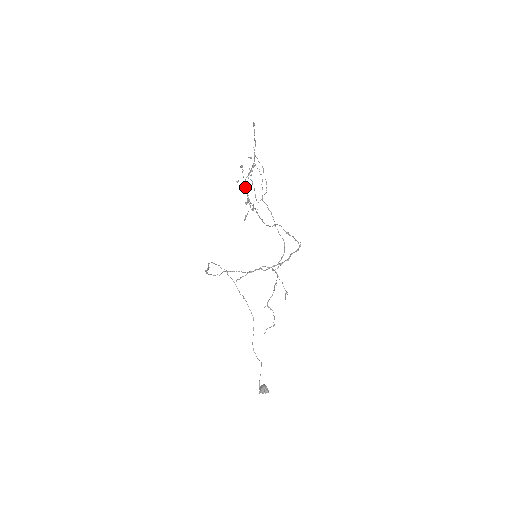
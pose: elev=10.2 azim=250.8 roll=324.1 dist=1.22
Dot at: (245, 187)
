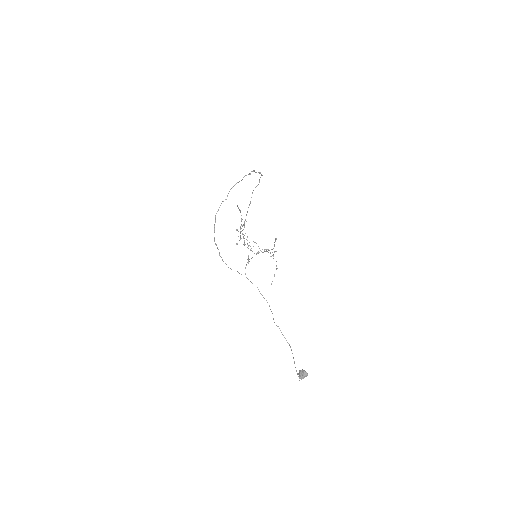
Dot at: (240, 232)
